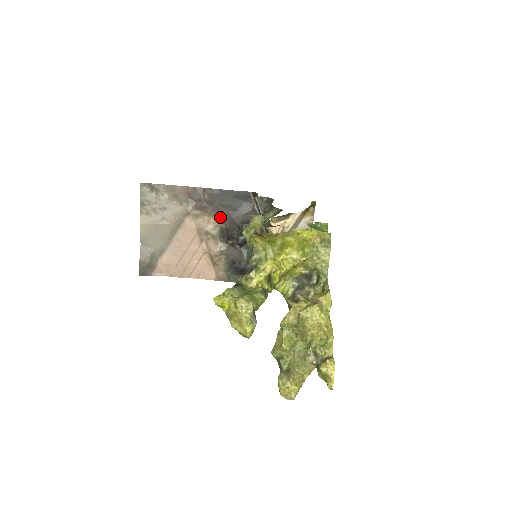
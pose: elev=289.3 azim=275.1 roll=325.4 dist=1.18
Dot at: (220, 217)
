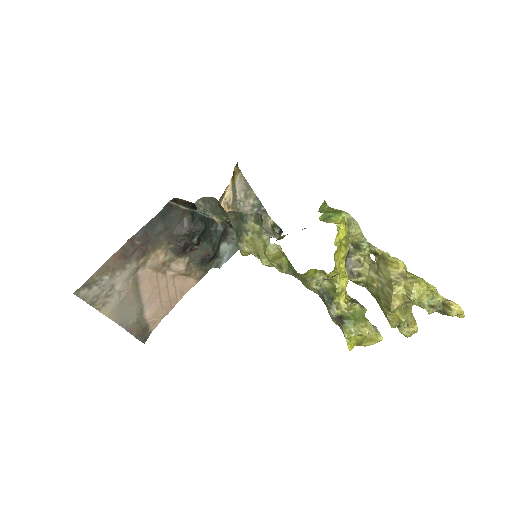
Dot at: (163, 243)
